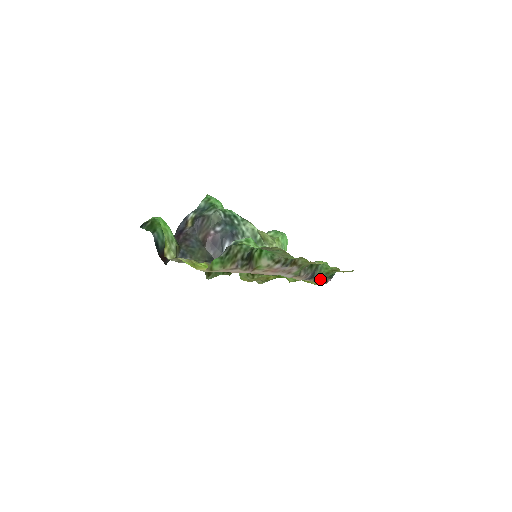
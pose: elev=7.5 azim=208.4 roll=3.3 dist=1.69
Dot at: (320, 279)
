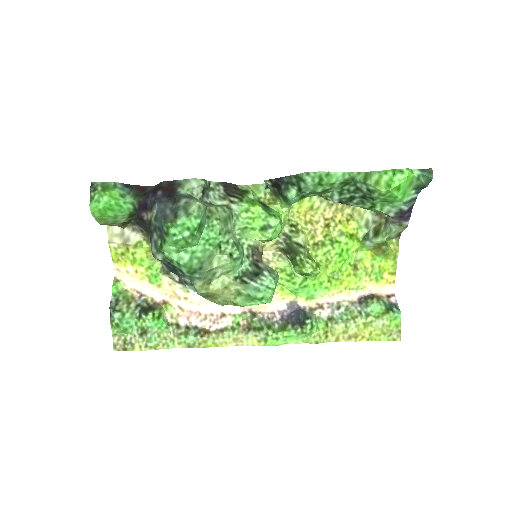
Dot at: (343, 305)
